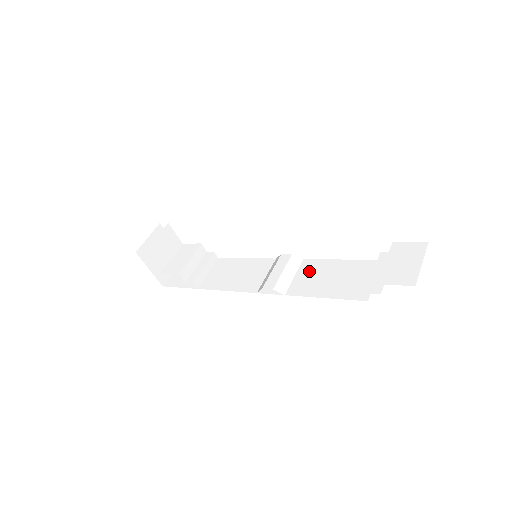
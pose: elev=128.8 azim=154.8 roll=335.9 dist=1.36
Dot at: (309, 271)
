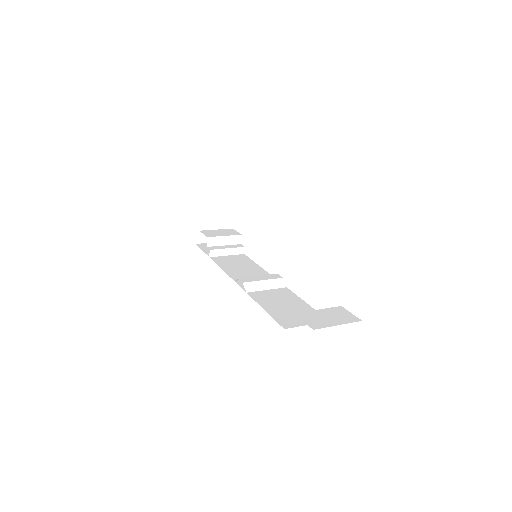
Dot at: (279, 294)
